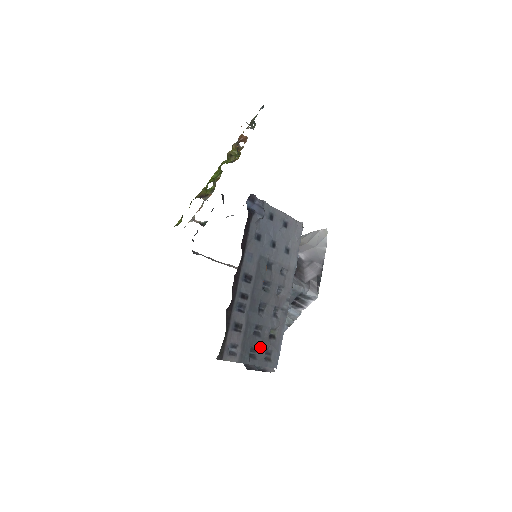
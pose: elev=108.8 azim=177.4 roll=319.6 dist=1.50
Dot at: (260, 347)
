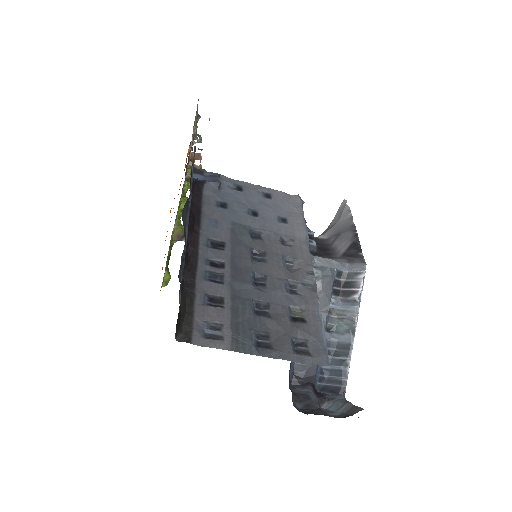
Dot at: (276, 333)
